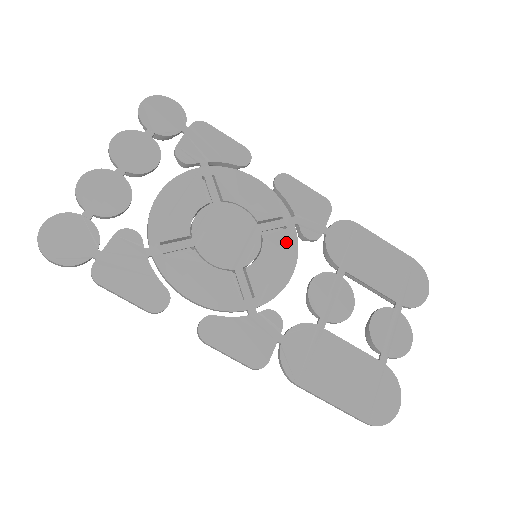
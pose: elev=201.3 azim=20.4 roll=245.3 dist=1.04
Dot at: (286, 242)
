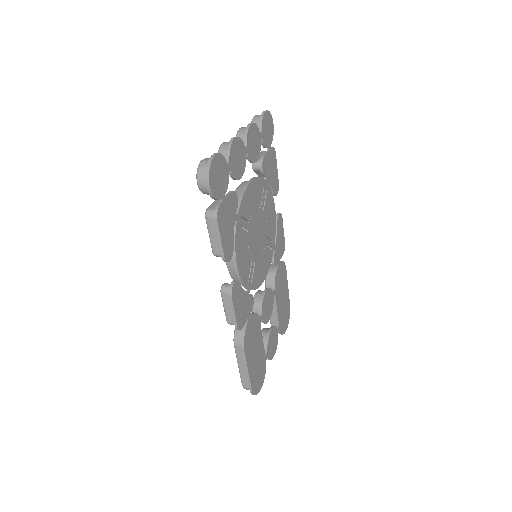
Dot at: (269, 258)
